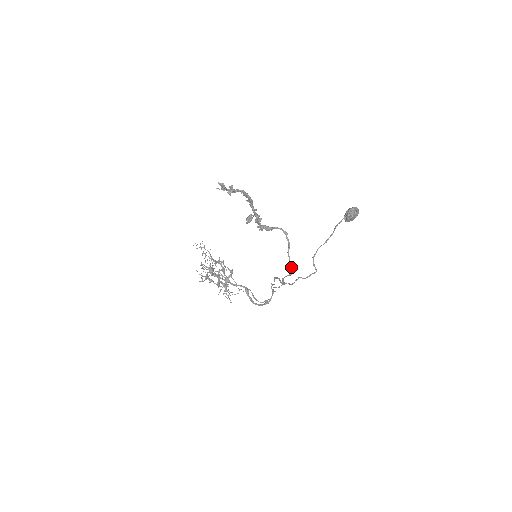
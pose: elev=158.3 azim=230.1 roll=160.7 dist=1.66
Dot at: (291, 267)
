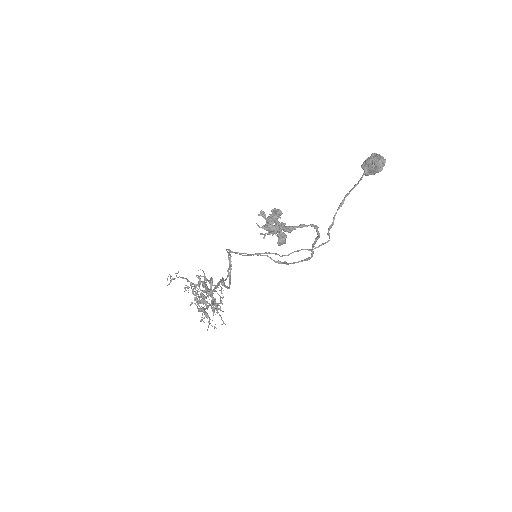
Dot at: (312, 254)
